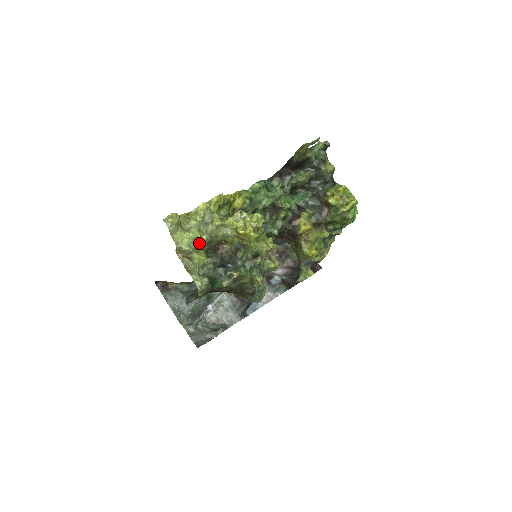
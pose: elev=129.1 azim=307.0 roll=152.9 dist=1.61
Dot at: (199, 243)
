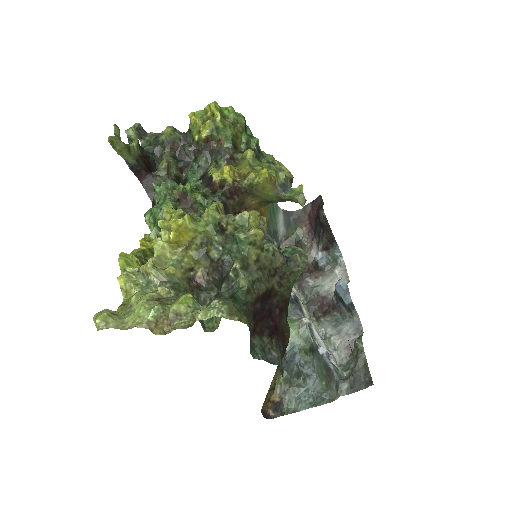
Dot at: (165, 299)
